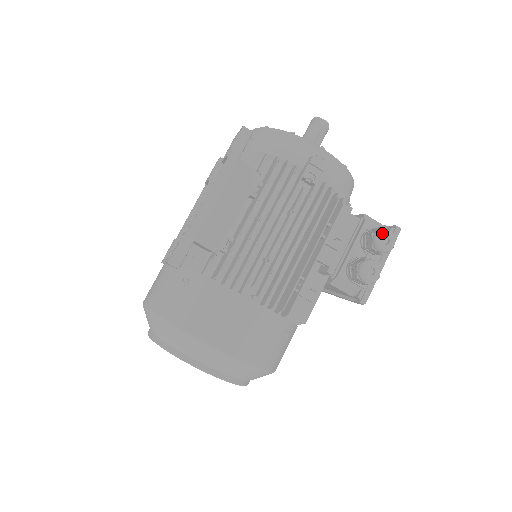
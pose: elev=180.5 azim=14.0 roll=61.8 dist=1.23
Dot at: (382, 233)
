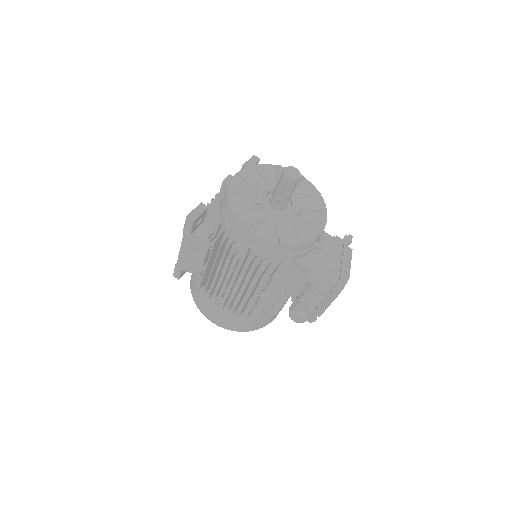
Dot at: (302, 300)
